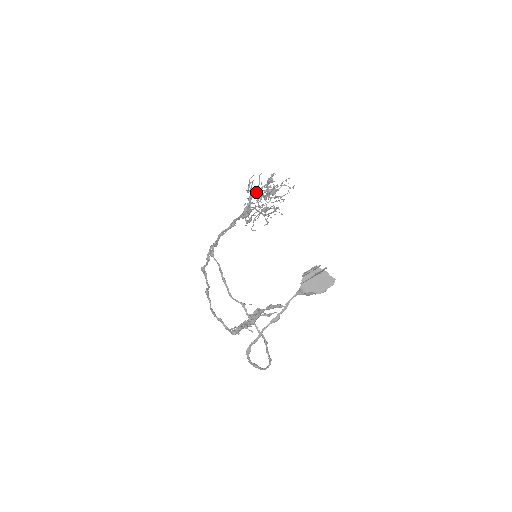
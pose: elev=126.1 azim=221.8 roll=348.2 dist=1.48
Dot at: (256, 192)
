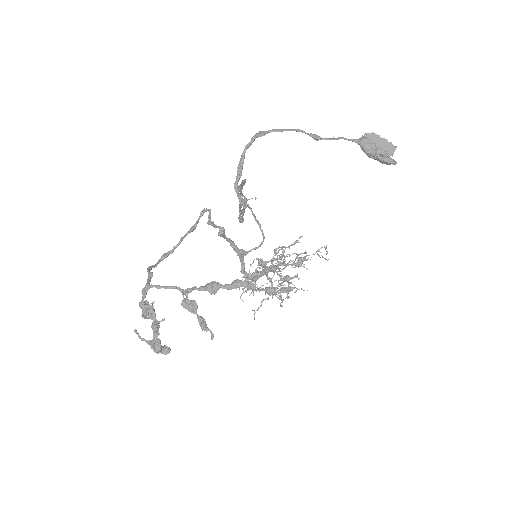
Dot at: occluded
